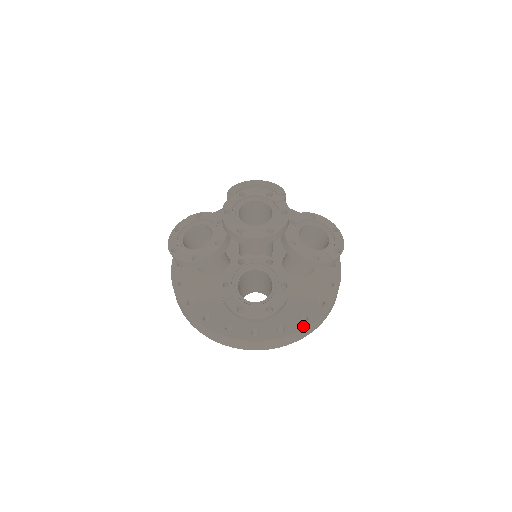
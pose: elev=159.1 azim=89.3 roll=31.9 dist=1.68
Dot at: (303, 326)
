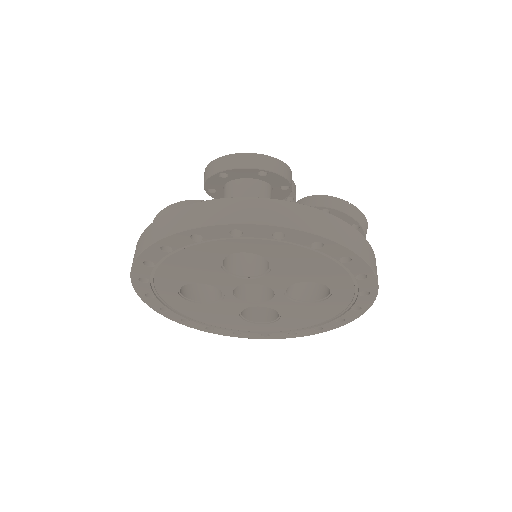
Dot at: (314, 211)
